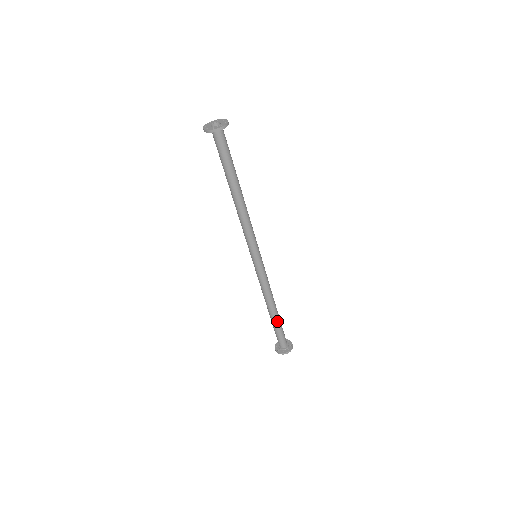
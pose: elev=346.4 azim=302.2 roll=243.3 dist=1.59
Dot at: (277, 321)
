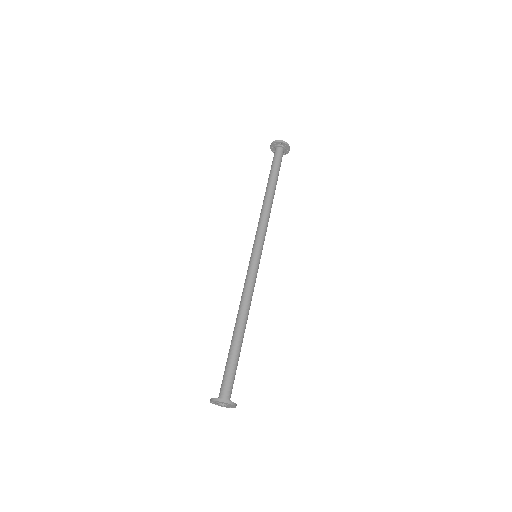
Dot at: (238, 346)
